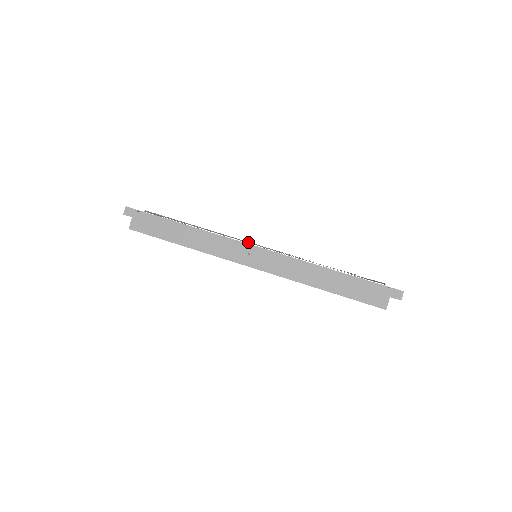
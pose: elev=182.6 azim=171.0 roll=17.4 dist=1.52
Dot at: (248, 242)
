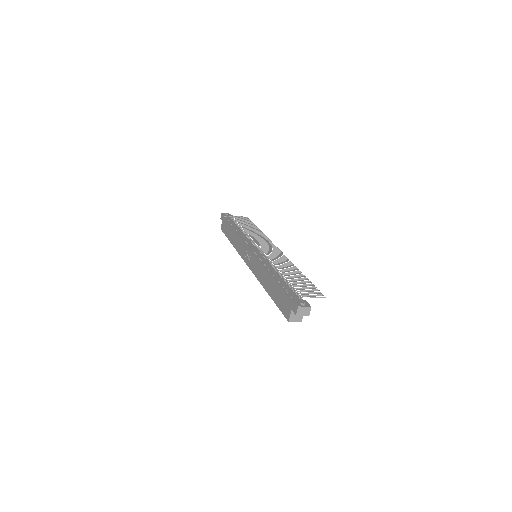
Dot at: (258, 244)
